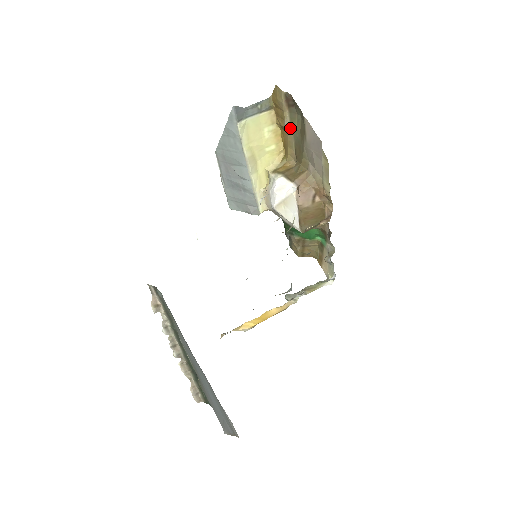
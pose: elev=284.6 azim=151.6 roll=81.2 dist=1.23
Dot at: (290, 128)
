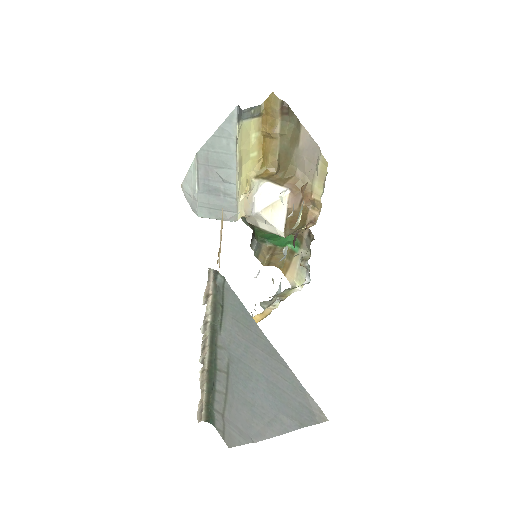
Dot at: (278, 136)
